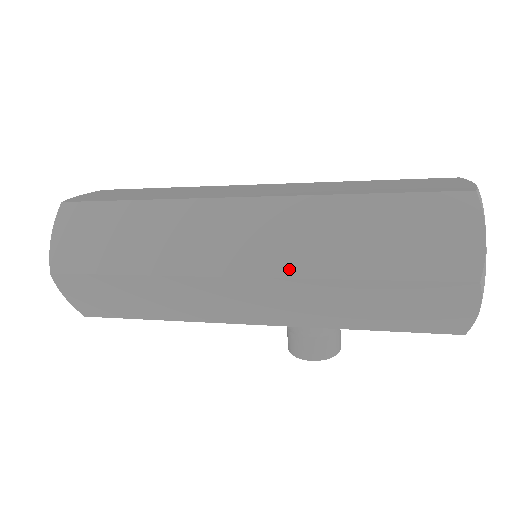
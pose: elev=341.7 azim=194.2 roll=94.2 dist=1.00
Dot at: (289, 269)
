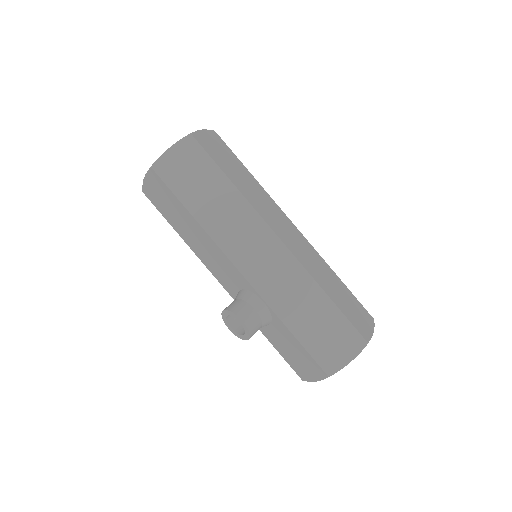
Dot at: (302, 261)
